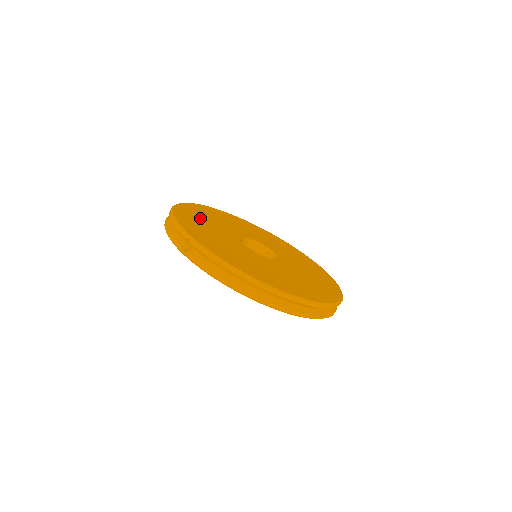
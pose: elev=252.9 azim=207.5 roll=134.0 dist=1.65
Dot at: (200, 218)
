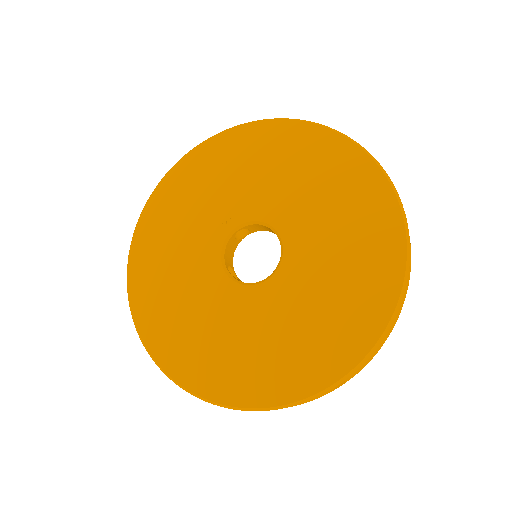
Dot at: (165, 236)
